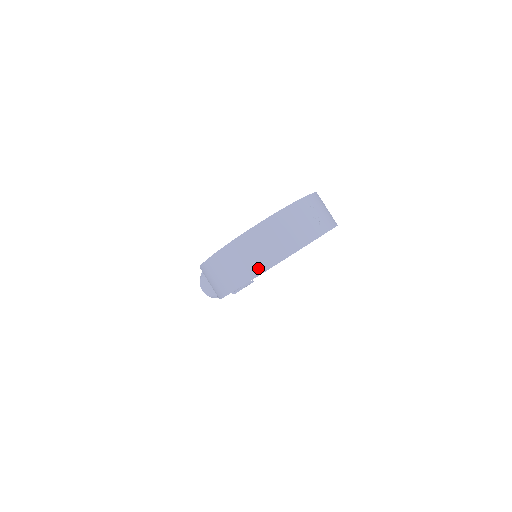
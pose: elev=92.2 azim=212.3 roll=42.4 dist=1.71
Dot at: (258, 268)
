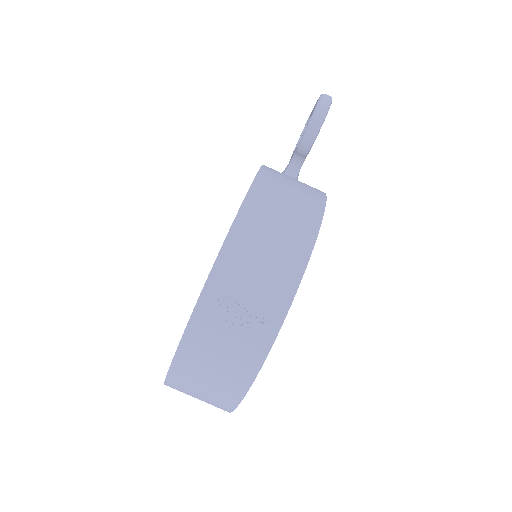
Dot at: (220, 408)
